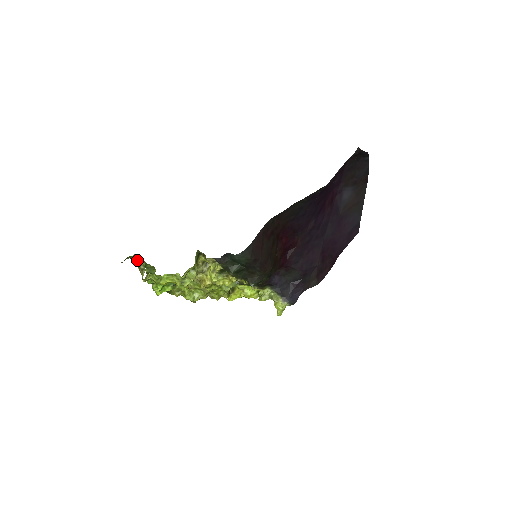
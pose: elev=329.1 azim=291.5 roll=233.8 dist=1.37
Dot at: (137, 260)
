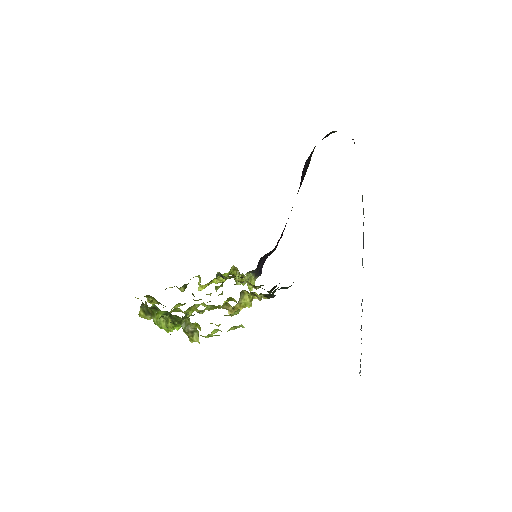
Dot at: (177, 321)
